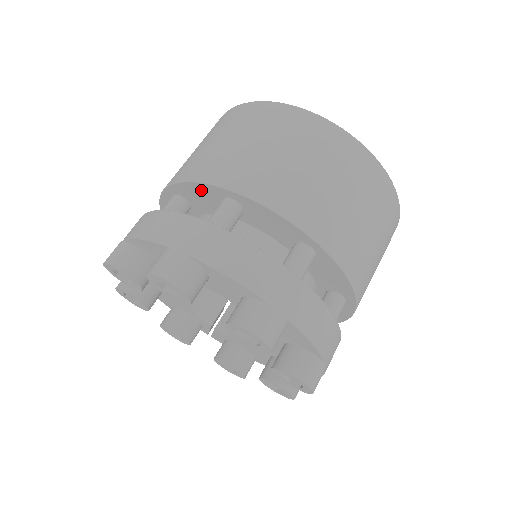
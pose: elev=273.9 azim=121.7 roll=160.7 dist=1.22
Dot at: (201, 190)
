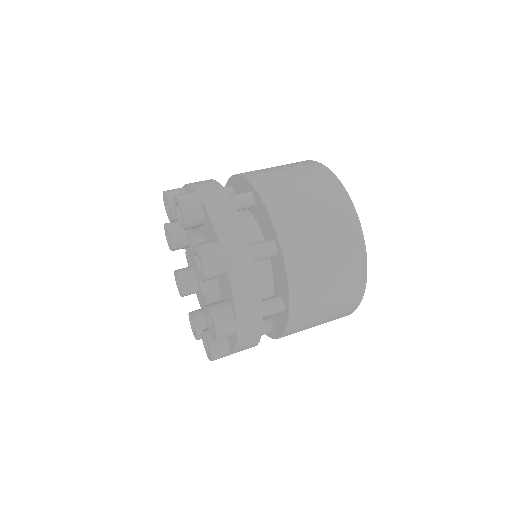
Dot at: (268, 219)
